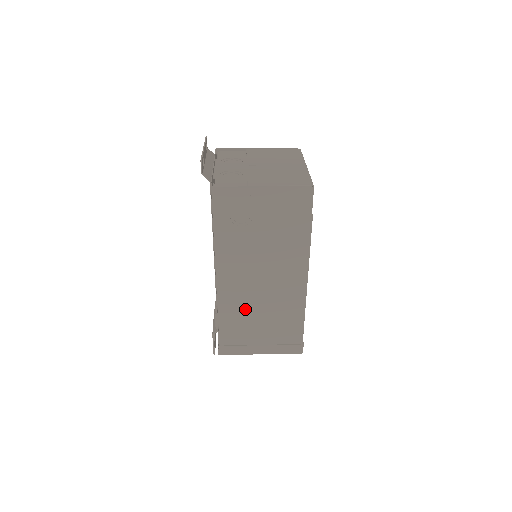
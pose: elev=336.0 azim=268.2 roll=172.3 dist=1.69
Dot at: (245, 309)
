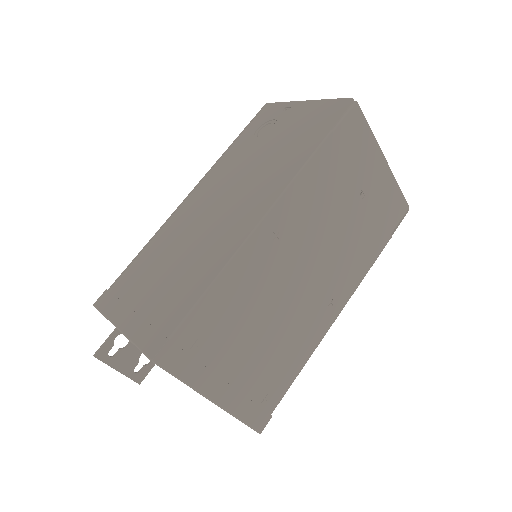
Dot at: (174, 243)
